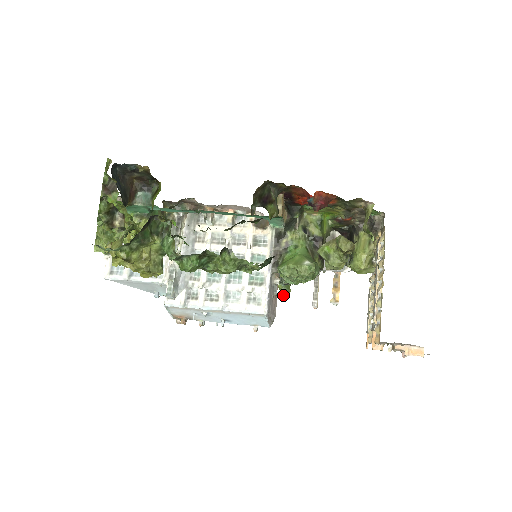
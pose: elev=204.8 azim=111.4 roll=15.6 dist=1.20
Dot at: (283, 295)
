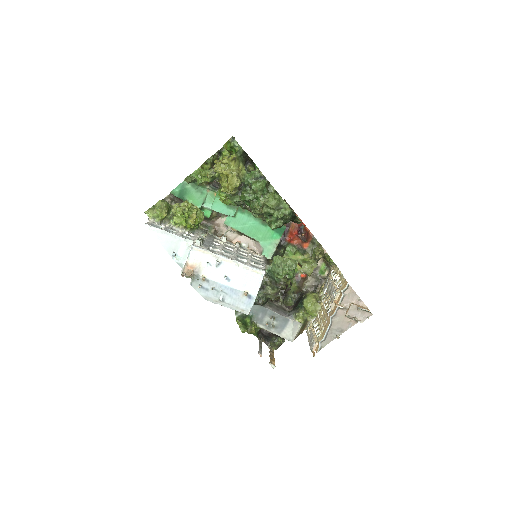
Dot at: (241, 331)
